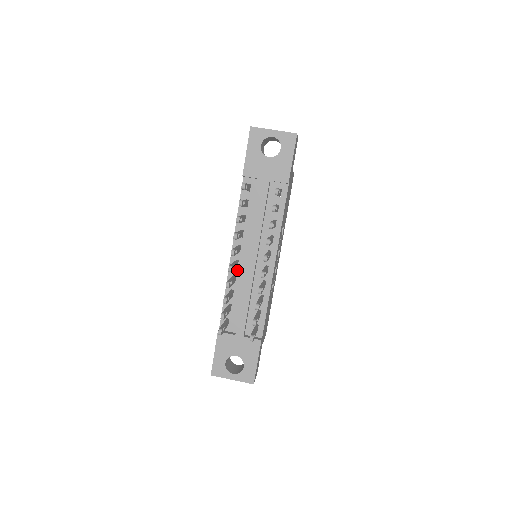
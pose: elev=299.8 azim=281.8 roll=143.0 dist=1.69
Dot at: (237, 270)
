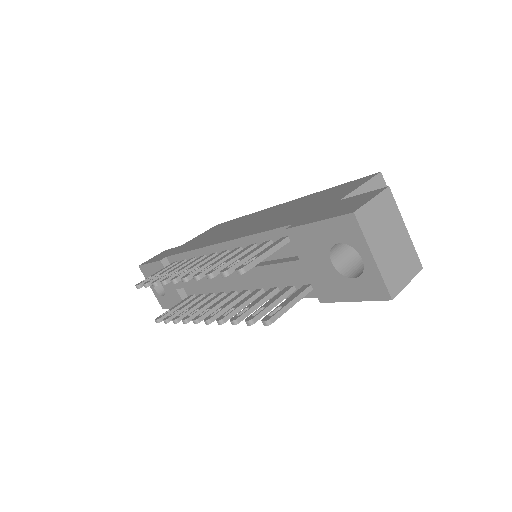
Dot at: occluded
